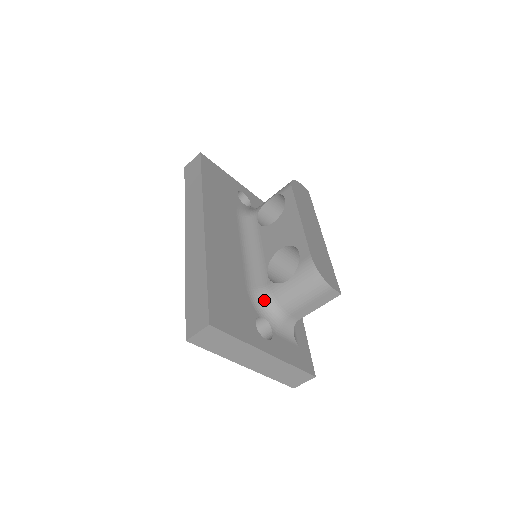
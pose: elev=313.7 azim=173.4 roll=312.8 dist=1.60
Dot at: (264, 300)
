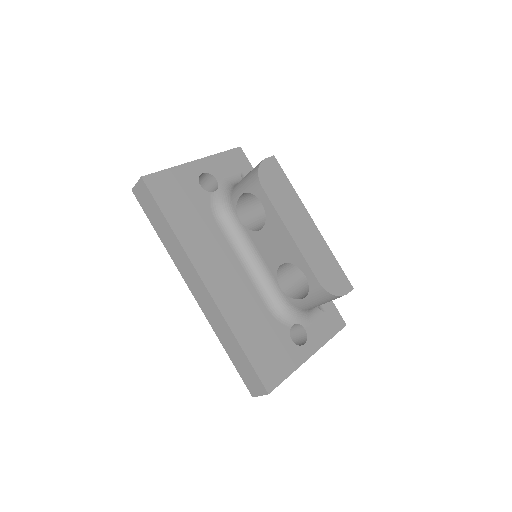
Dot at: (287, 311)
